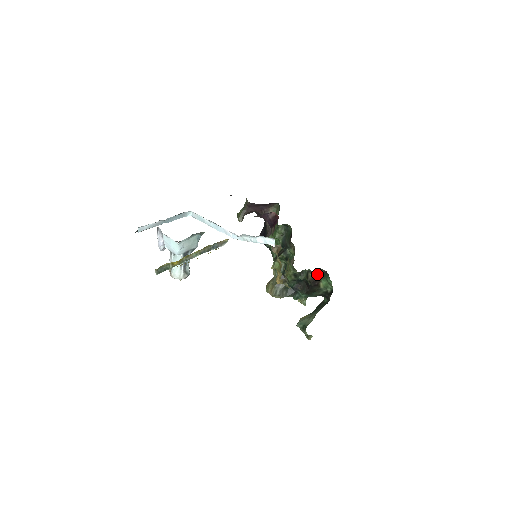
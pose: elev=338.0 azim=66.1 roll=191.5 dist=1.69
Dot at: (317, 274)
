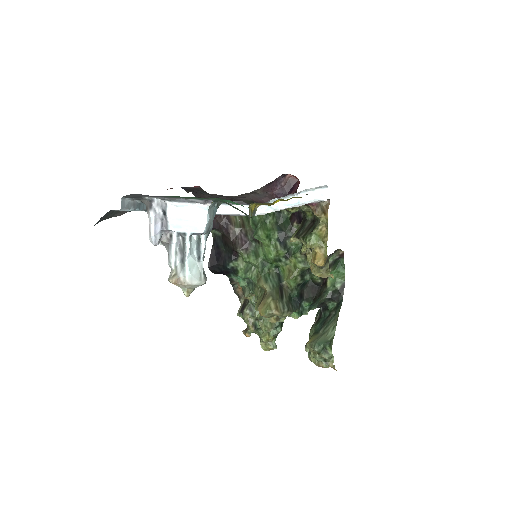
Dot at: occluded
